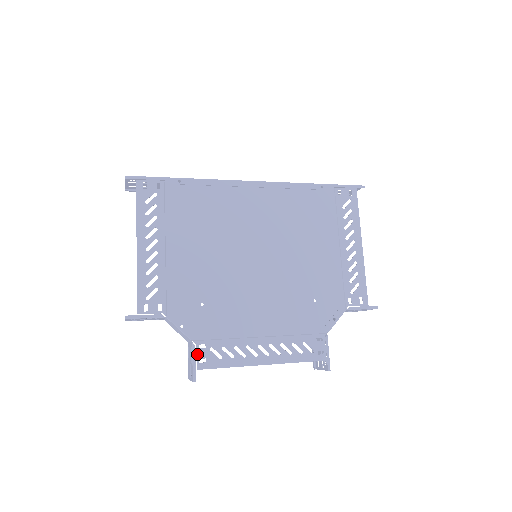
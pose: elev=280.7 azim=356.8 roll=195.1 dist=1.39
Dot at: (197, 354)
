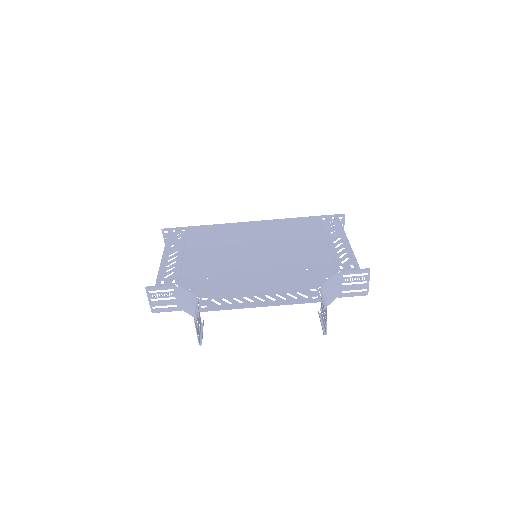
Dot at: (200, 303)
